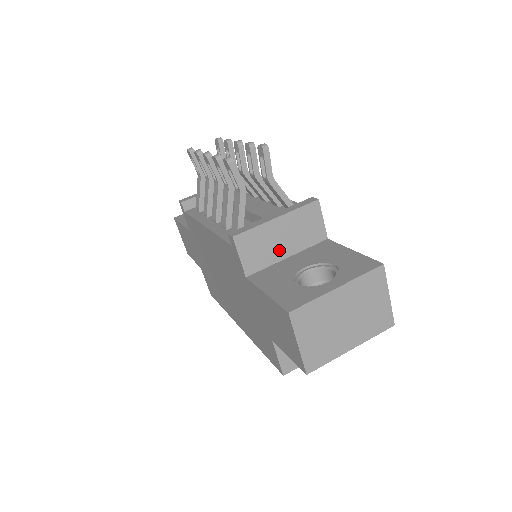
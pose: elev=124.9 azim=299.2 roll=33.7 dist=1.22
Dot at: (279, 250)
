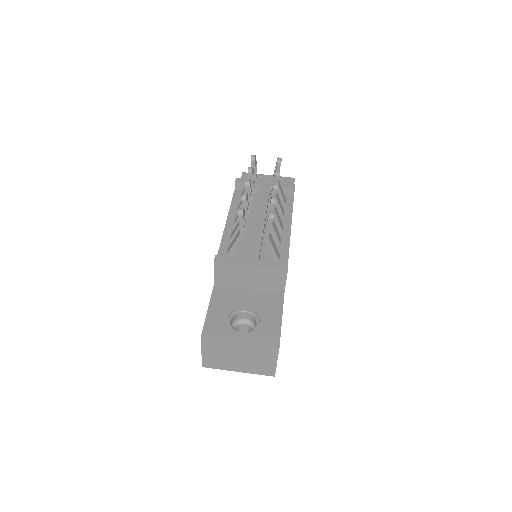
Dot at: (244, 283)
